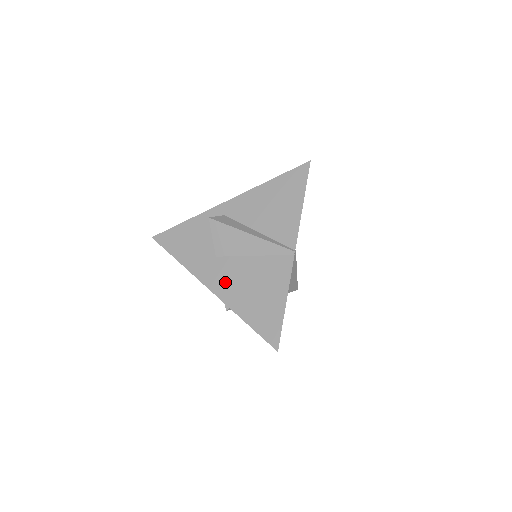
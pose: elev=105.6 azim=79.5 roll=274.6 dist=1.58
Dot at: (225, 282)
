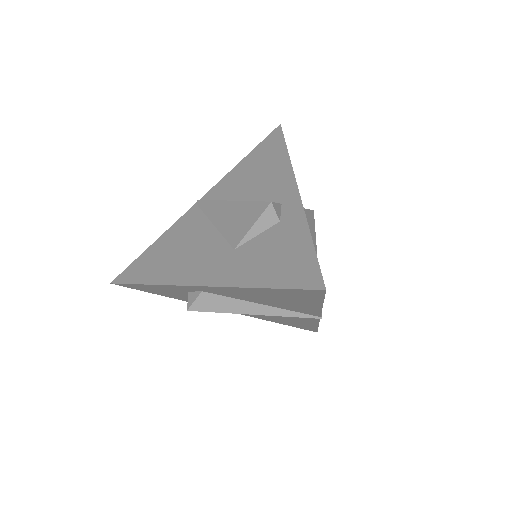
Dot at: occluded
